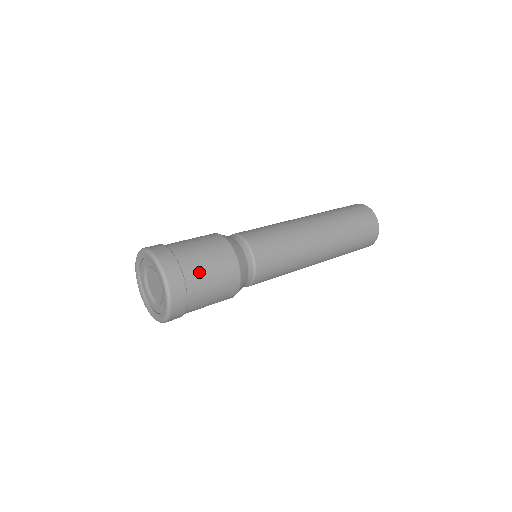
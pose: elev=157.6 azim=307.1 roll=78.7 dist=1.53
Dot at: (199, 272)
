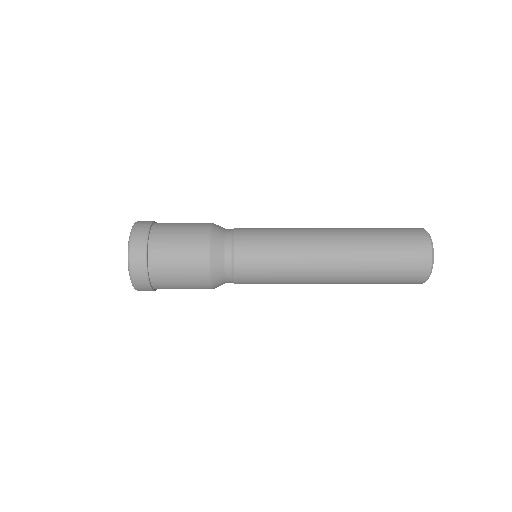
Dot at: (166, 232)
